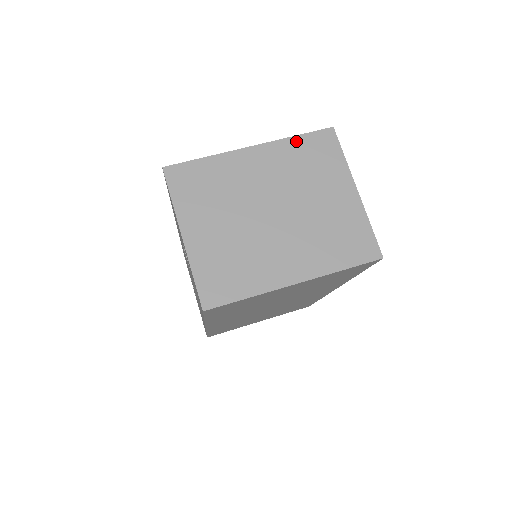
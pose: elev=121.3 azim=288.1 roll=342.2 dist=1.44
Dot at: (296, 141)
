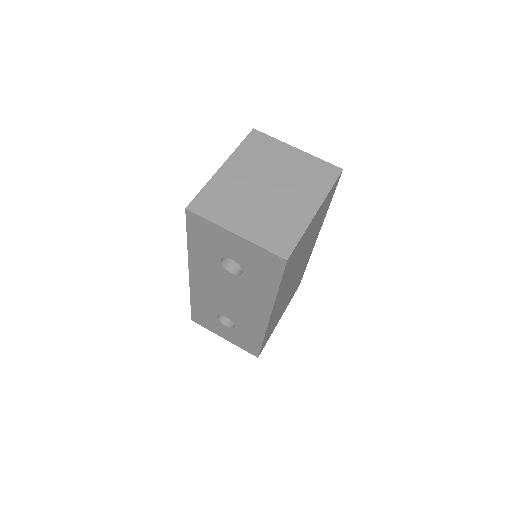
Dot at: (242, 147)
